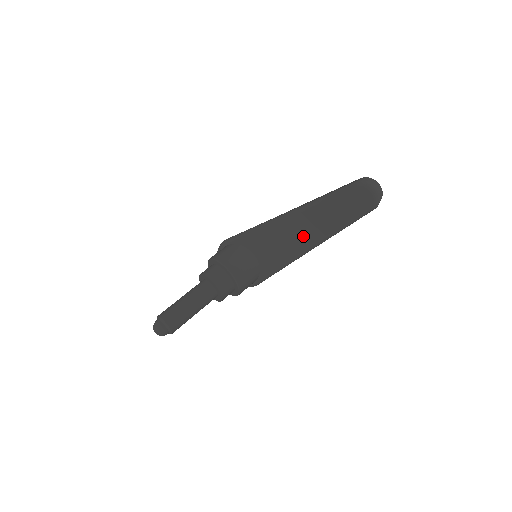
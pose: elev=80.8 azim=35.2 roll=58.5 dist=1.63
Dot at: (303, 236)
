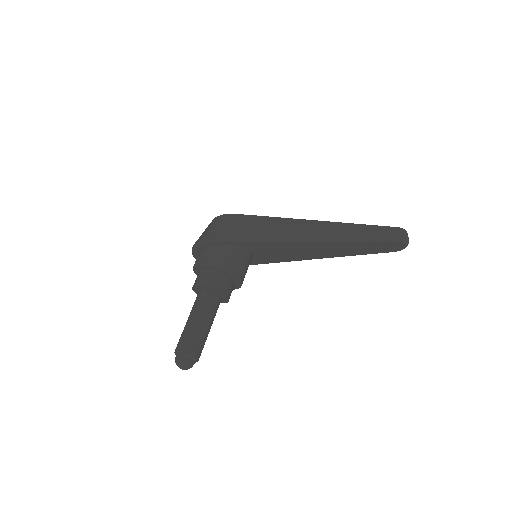
Dot at: (320, 253)
